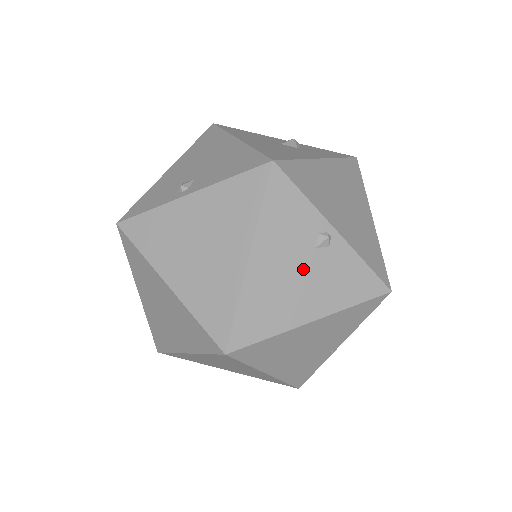
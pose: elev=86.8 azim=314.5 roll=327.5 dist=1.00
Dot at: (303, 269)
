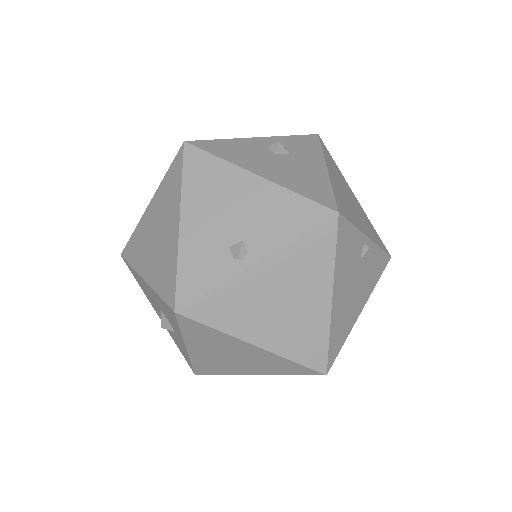
Dot at: (356, 281)
